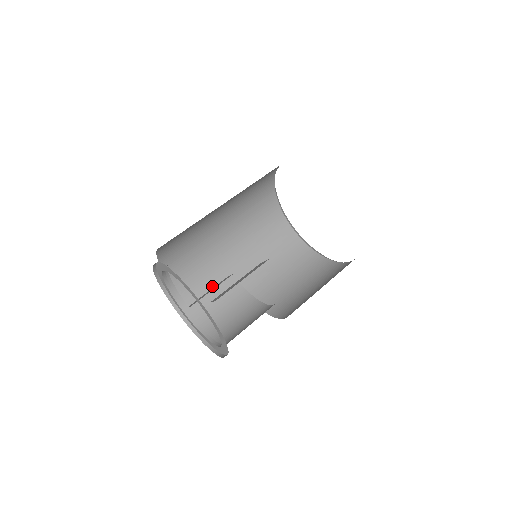
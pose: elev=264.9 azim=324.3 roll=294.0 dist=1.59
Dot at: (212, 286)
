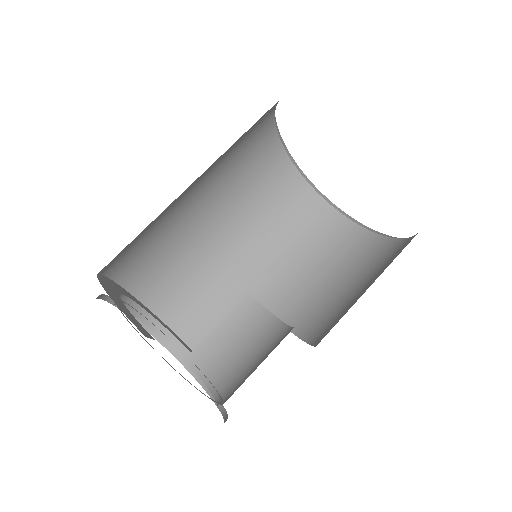
Dot at: occluded
